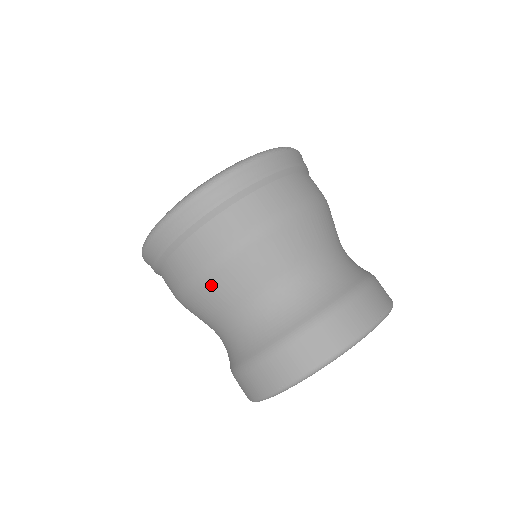
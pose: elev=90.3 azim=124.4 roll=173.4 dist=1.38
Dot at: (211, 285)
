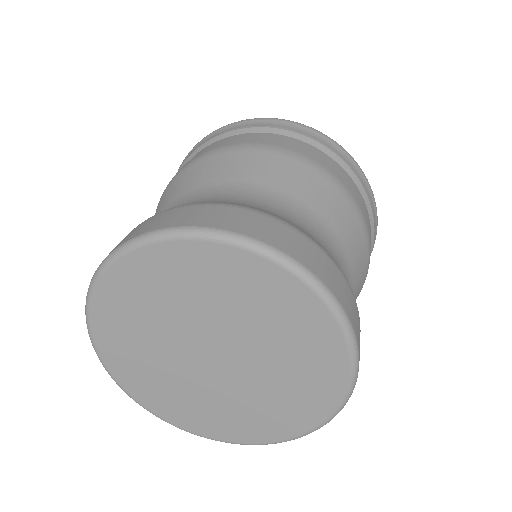
Dot at: (202, 164)
